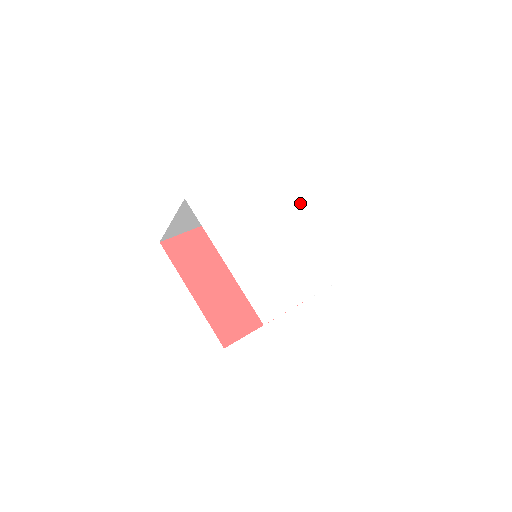
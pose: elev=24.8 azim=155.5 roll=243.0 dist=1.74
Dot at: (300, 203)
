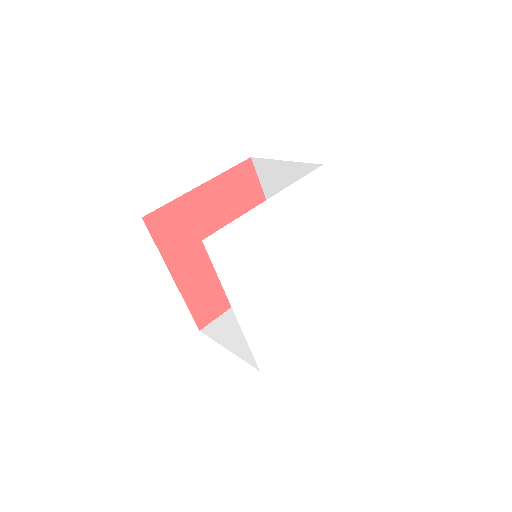
Dot at: (325, 219)
